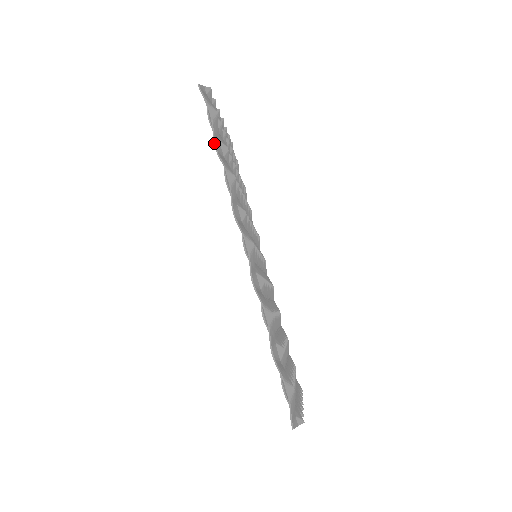
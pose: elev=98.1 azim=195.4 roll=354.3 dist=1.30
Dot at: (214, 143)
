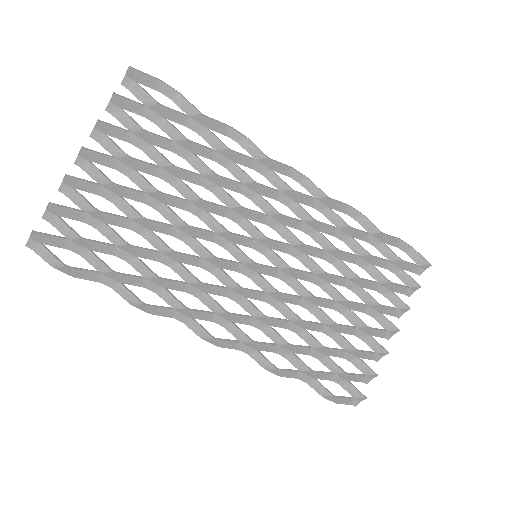
Dot at: (101, 282)
